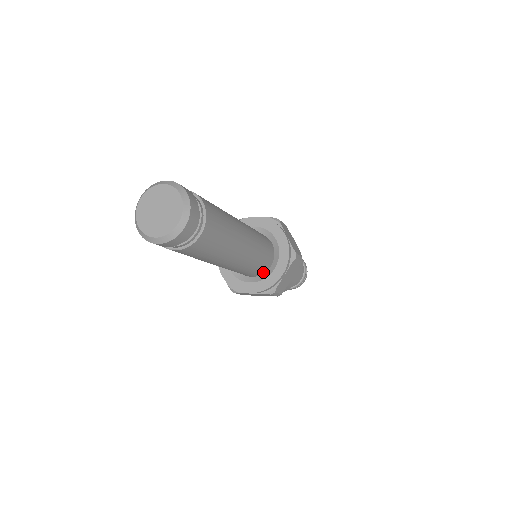
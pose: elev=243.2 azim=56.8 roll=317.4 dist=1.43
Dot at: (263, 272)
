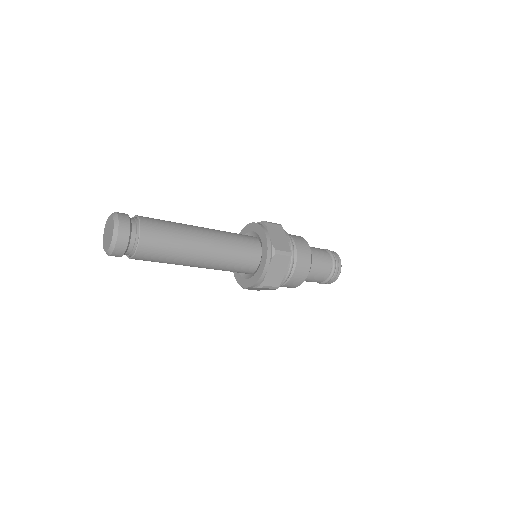
Dot at: (259, 251)
